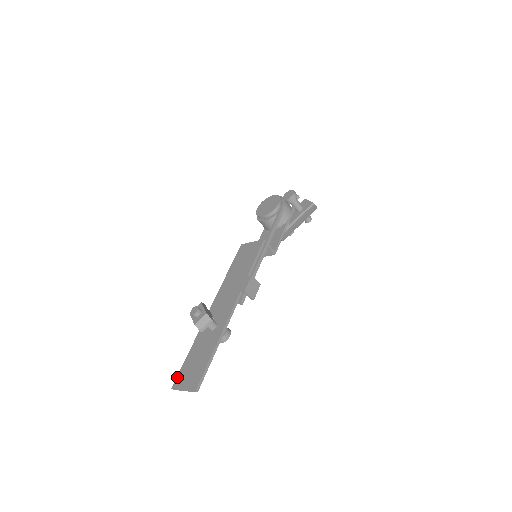
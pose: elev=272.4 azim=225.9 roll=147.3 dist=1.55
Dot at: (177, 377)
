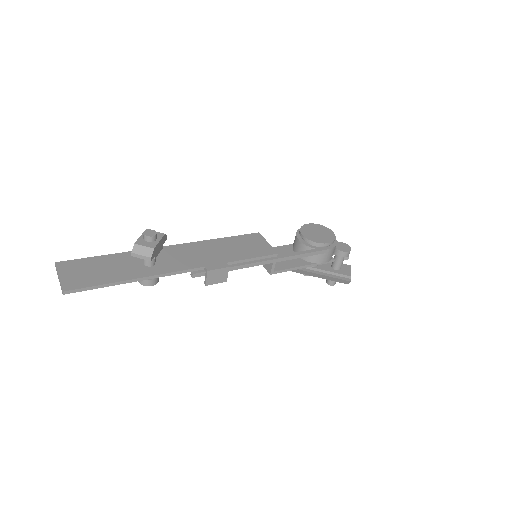
Dot at: (71, 260)
